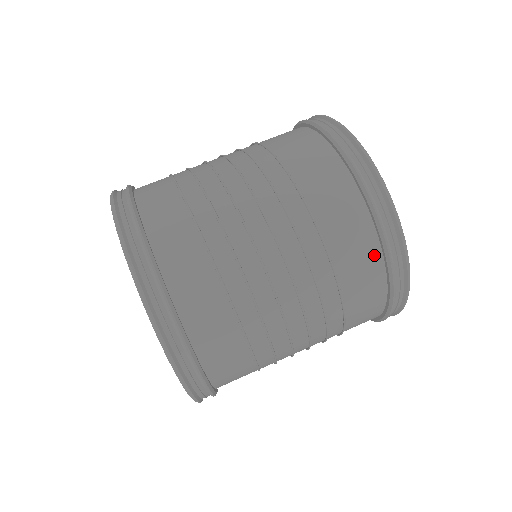
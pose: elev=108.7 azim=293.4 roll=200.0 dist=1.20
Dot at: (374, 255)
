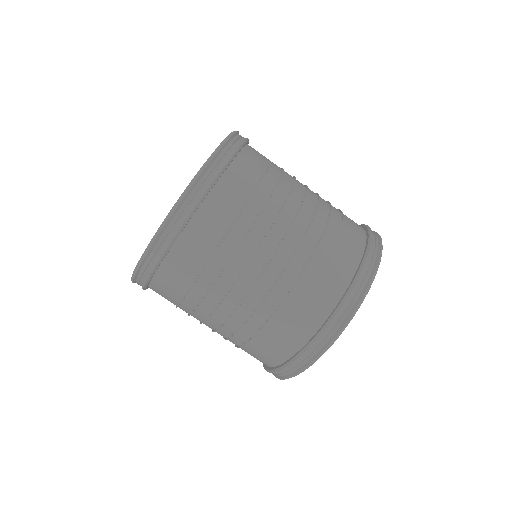
Dot at: occluded
